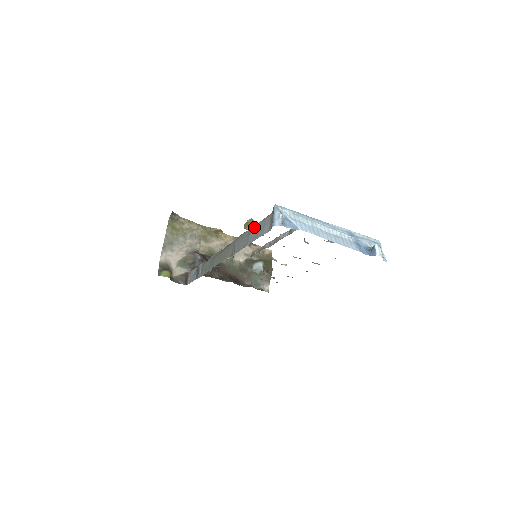
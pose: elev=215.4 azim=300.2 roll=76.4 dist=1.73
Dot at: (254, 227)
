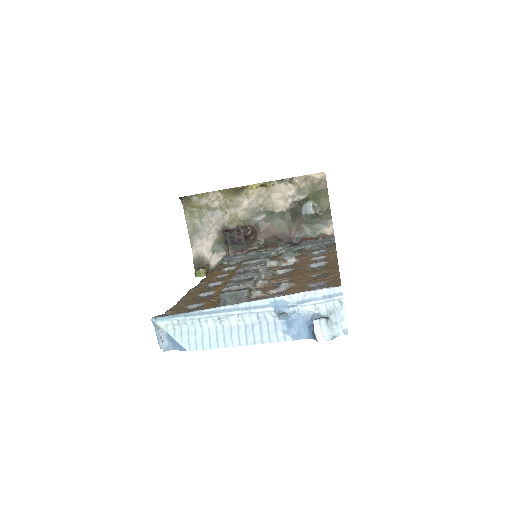
Dot at: occluded
